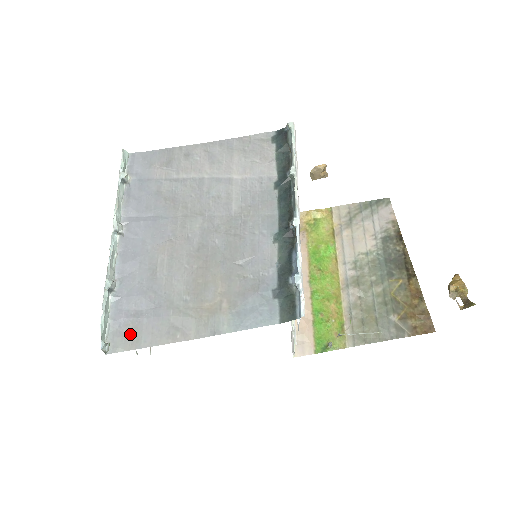
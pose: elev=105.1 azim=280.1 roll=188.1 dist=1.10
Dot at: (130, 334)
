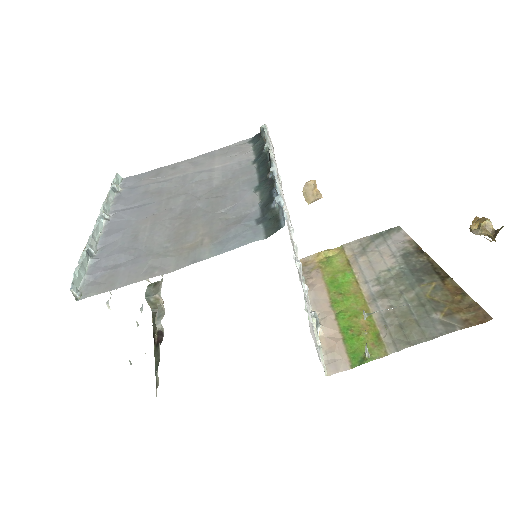
Dot at: (105, 281)
